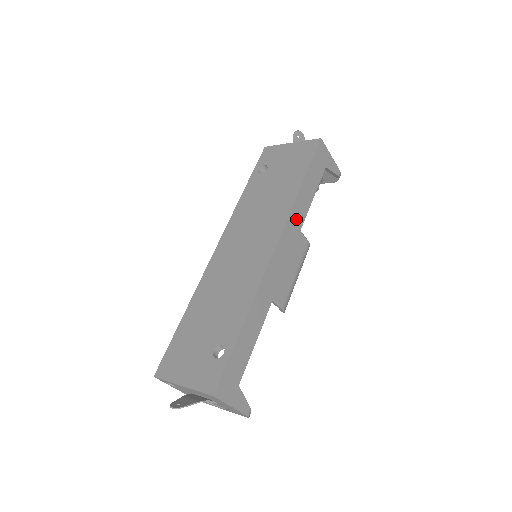
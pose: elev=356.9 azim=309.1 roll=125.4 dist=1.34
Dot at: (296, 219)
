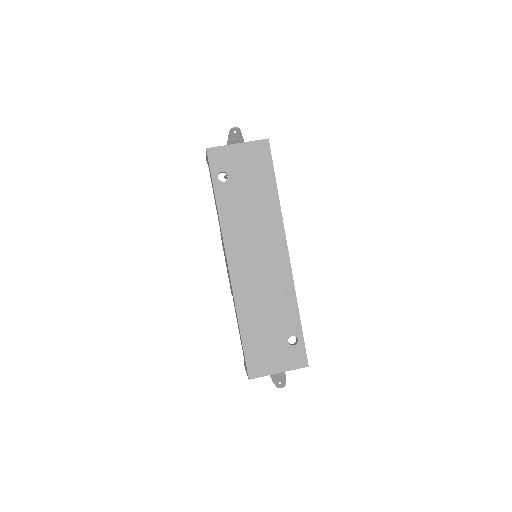
Dot at: occluded
